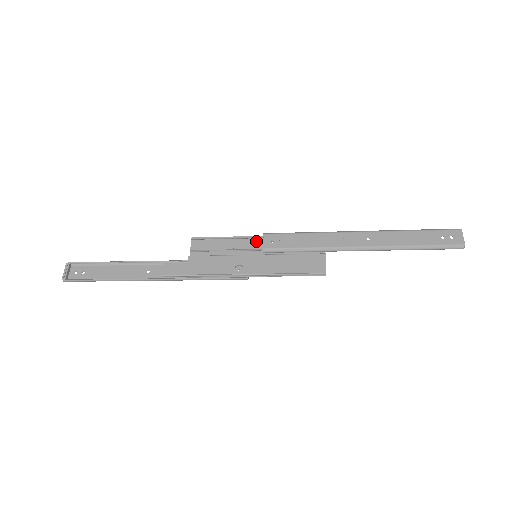
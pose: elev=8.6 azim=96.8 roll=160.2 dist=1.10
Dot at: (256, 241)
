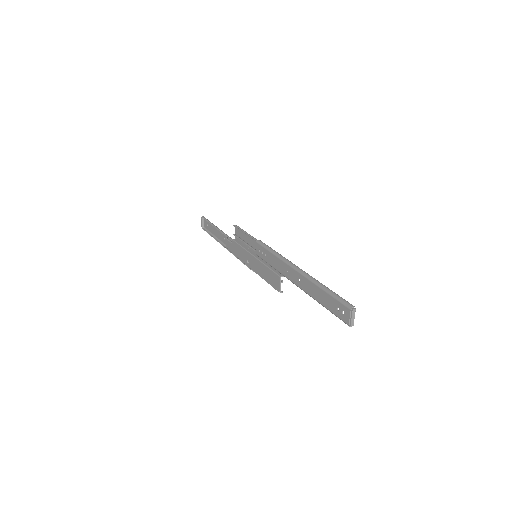
Dot at: occluded
